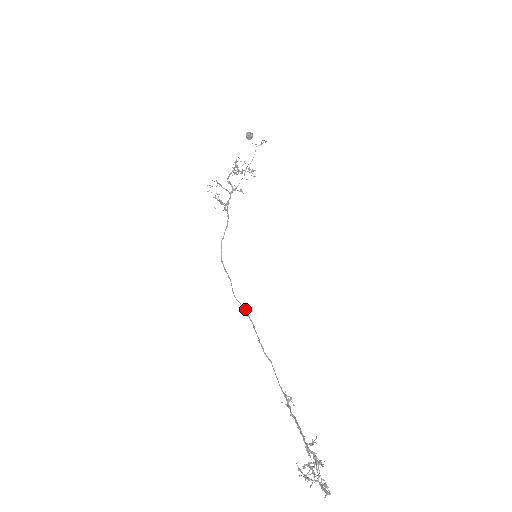
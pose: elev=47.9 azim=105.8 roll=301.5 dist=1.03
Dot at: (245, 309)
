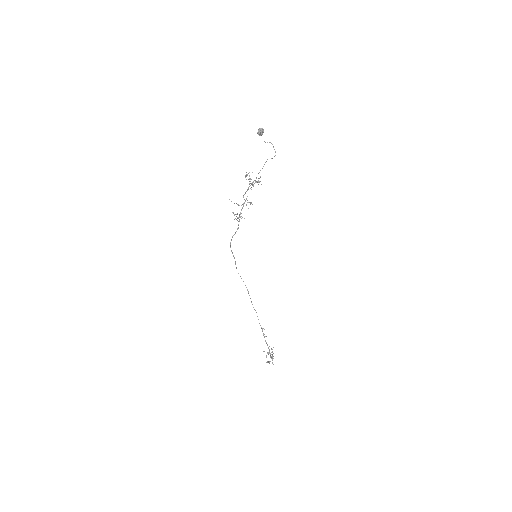
Dot at: occluded
